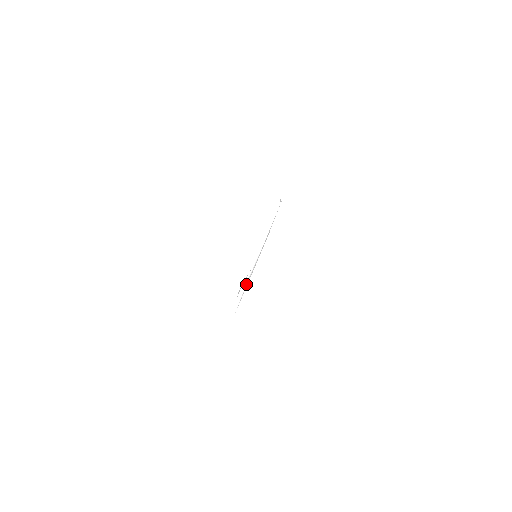
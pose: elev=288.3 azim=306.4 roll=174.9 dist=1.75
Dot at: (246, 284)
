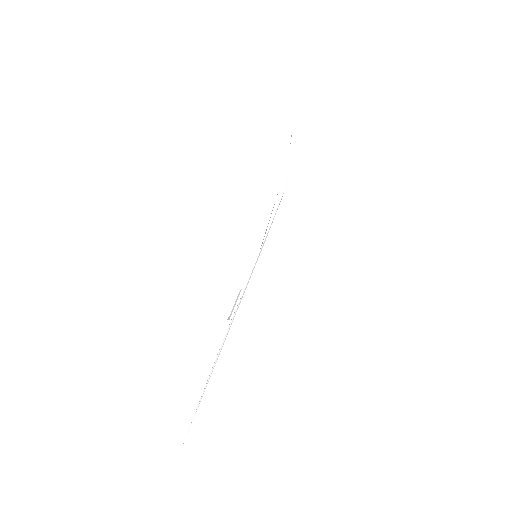
Dot at: occluded
